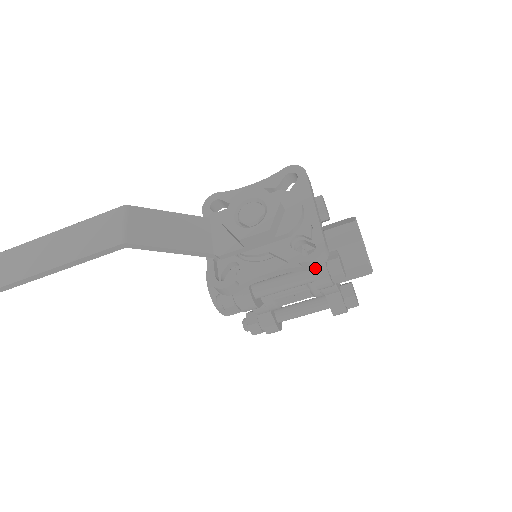
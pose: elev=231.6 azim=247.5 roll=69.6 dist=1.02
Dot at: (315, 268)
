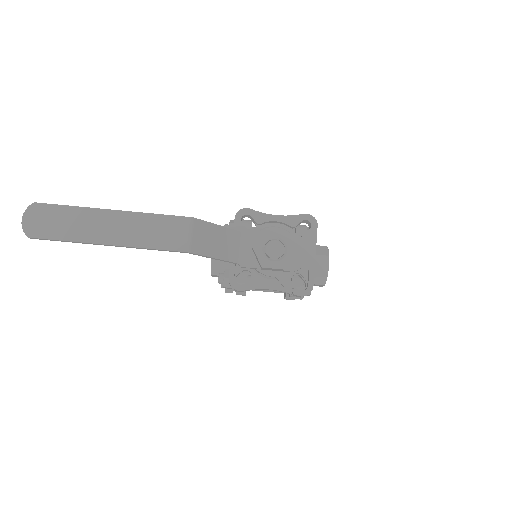
Dot at: occluded
